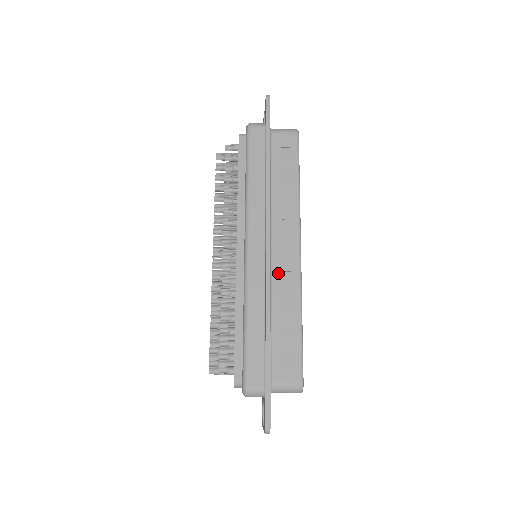
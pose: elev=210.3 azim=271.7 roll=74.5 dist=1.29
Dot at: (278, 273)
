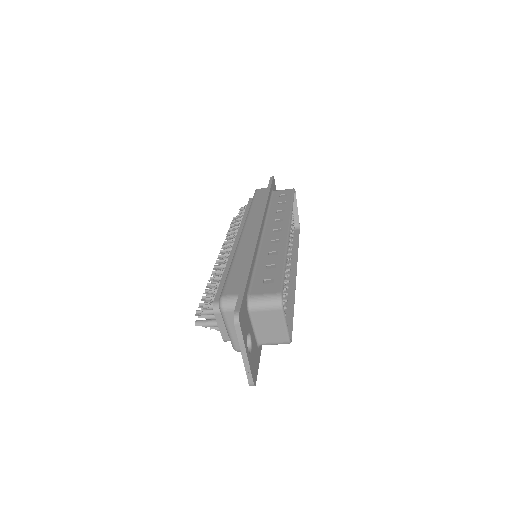
Dot at: (267, 241)
